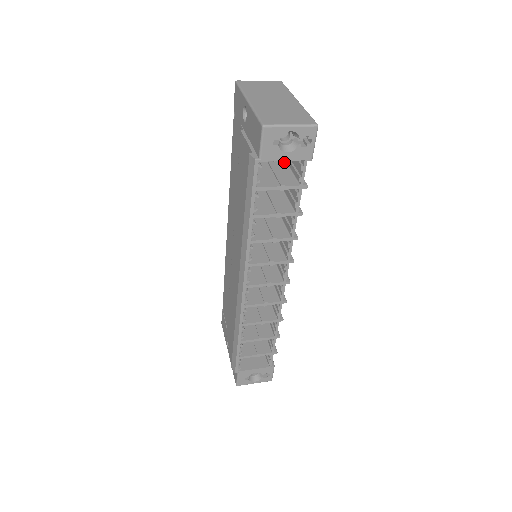
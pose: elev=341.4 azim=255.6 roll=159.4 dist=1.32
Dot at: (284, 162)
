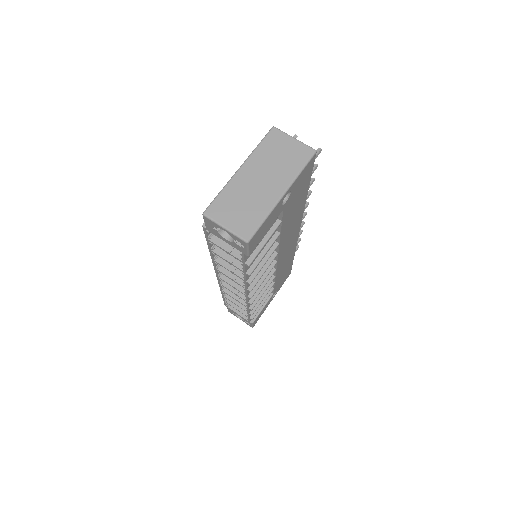
Dot at: occluded
